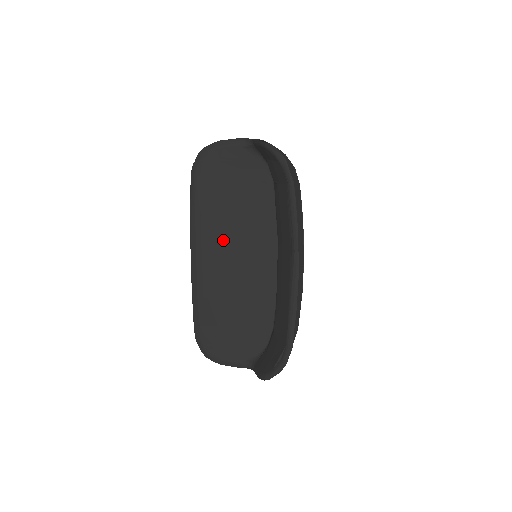
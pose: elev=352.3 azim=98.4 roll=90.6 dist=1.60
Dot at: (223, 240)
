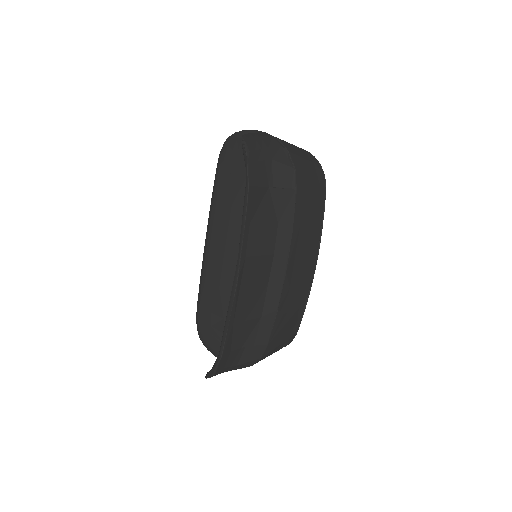
Dot at: (228, 231)
